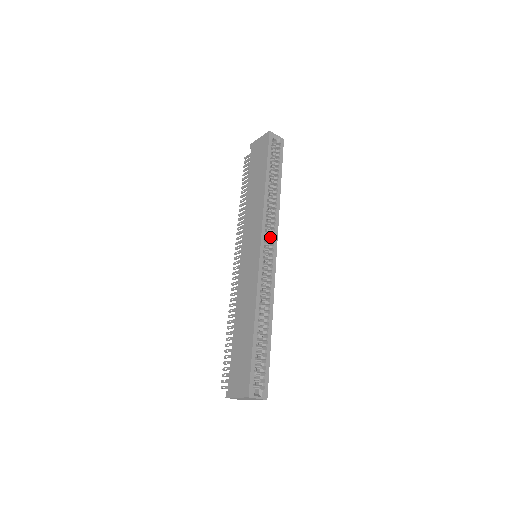
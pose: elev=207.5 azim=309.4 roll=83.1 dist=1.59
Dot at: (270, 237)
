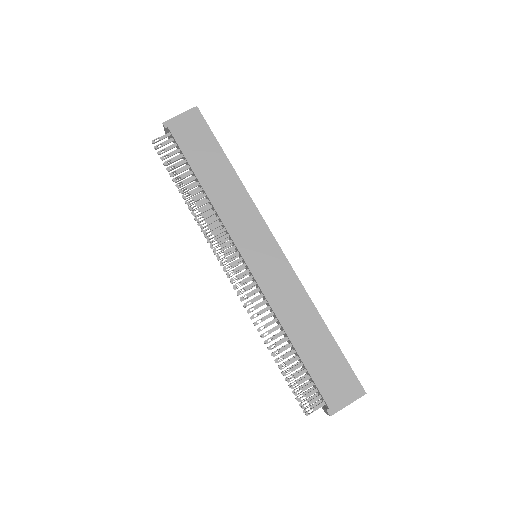
Dot at: occluded
